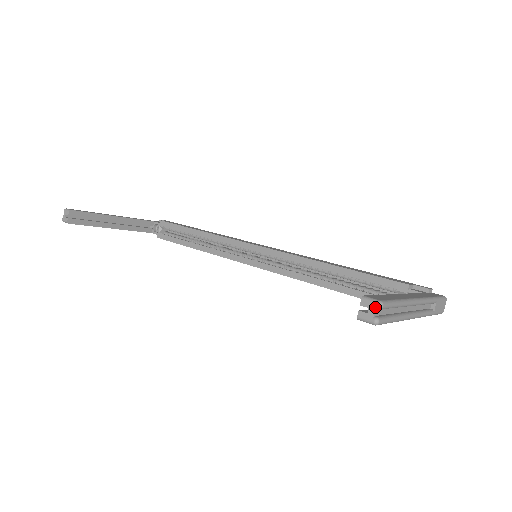
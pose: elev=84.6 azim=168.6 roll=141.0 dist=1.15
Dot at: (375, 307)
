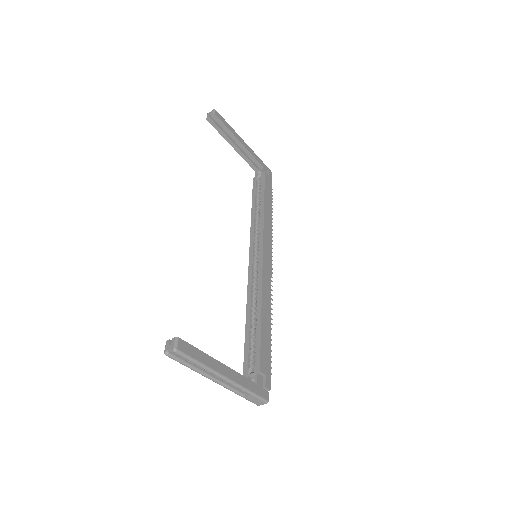
Dot at: (172, 348)
